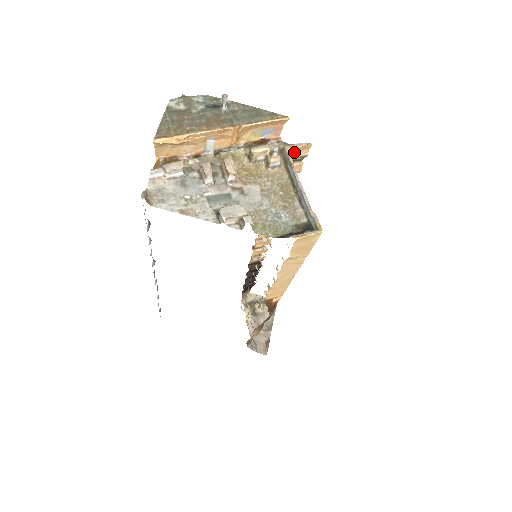
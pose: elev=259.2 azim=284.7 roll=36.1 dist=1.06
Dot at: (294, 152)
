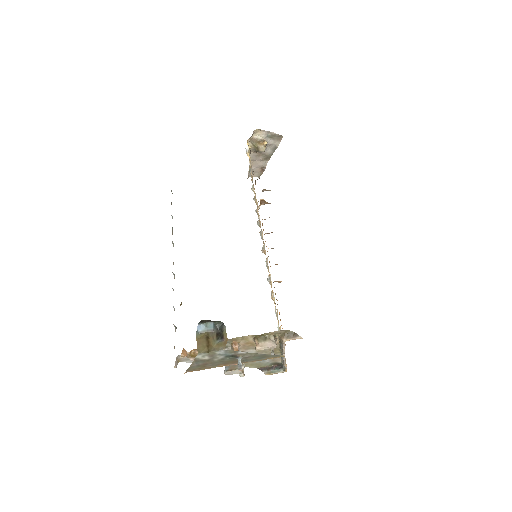
Dot at: (291, 334)
